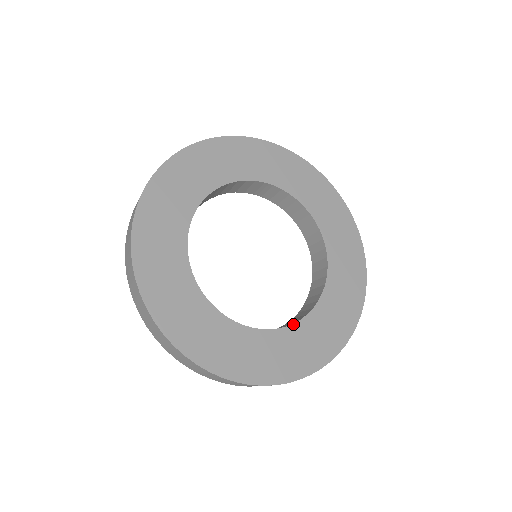
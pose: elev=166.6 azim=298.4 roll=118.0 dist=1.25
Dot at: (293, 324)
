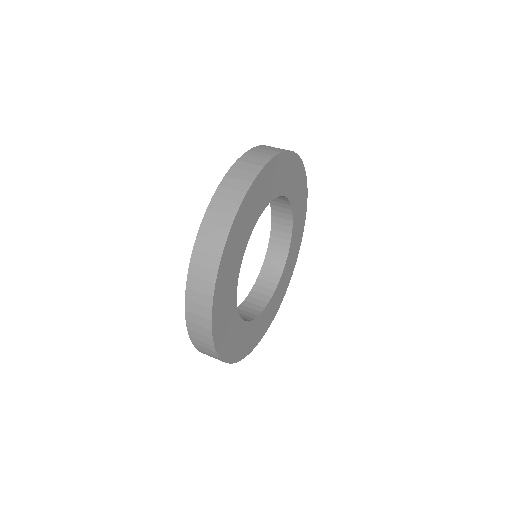
Dot at: (278, 284)
